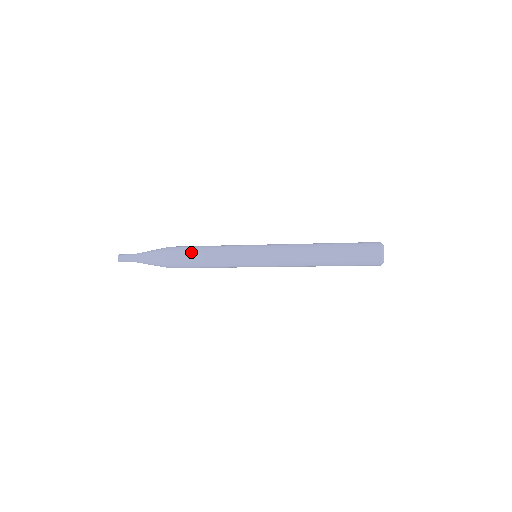
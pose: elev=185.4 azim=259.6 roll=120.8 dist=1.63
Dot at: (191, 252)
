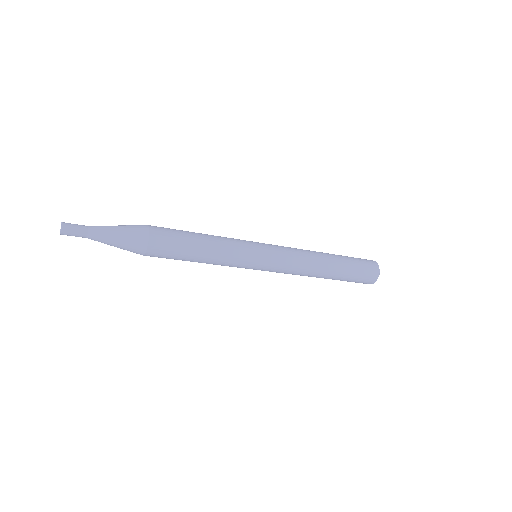
Dot at: (183, 231)
